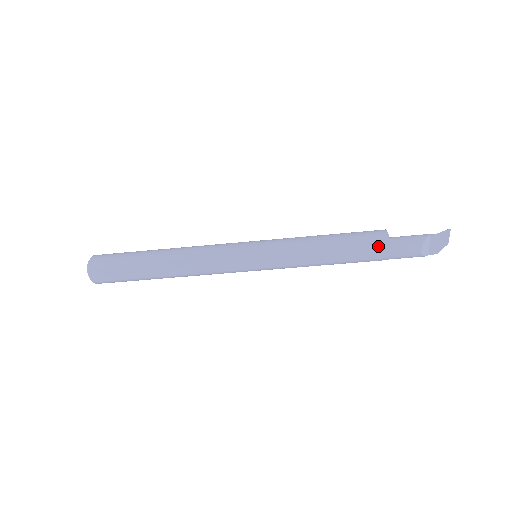
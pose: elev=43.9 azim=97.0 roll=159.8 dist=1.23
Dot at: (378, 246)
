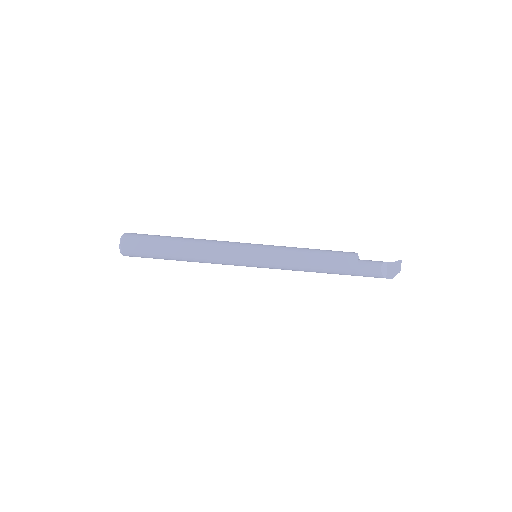
Dot at: (350, 258)
